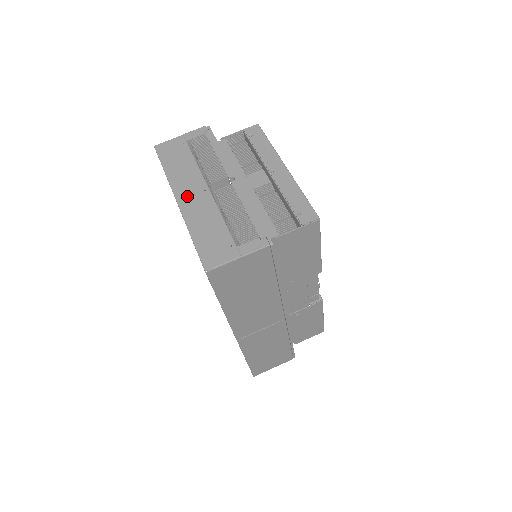
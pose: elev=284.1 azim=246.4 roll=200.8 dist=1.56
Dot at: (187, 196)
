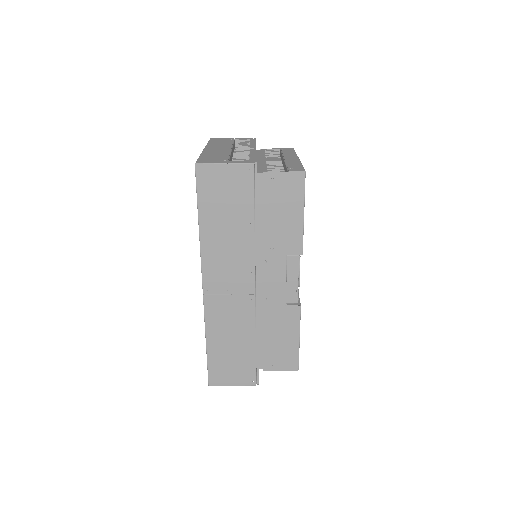
Dot at: (213, 148)
